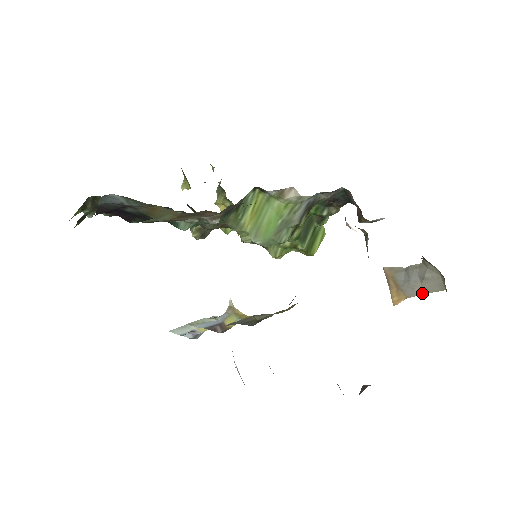
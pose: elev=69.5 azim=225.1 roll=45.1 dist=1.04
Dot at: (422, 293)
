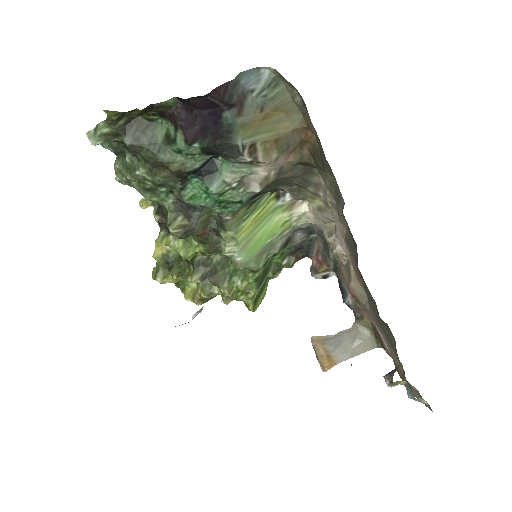
Dot at: (353, 355)
